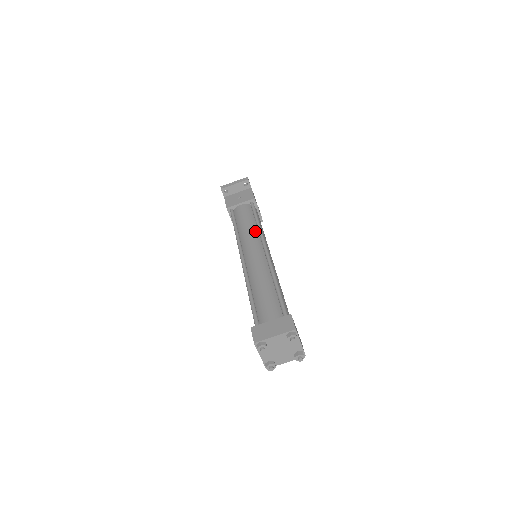
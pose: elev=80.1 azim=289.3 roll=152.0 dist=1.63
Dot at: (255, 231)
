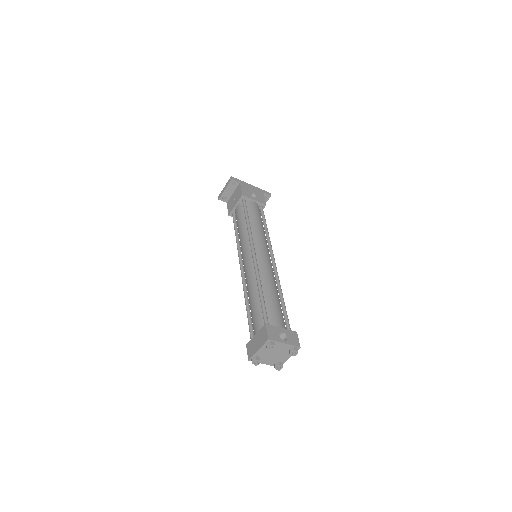
Dot at: (246, 234)
